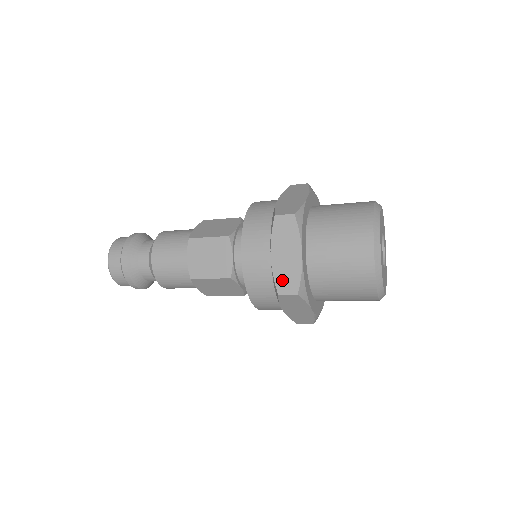
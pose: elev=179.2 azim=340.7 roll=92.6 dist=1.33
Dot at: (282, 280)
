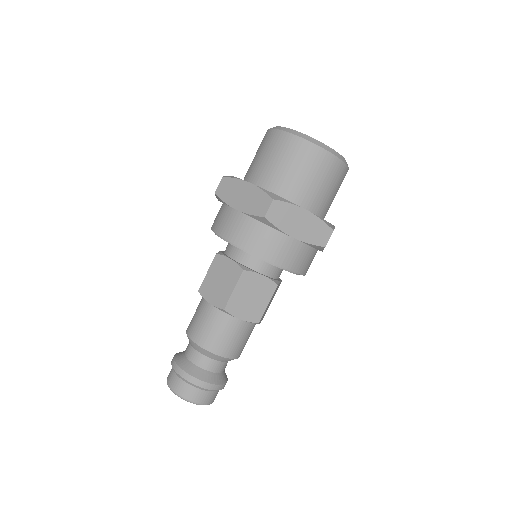
Dot at: (317, 238)
